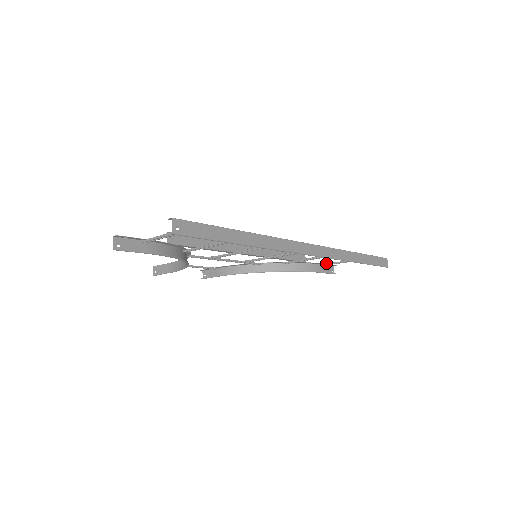
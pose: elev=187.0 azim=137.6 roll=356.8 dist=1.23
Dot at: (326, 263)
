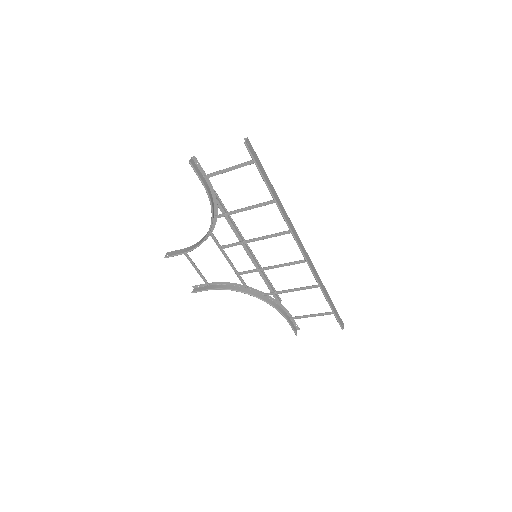
Dot at: occluded
